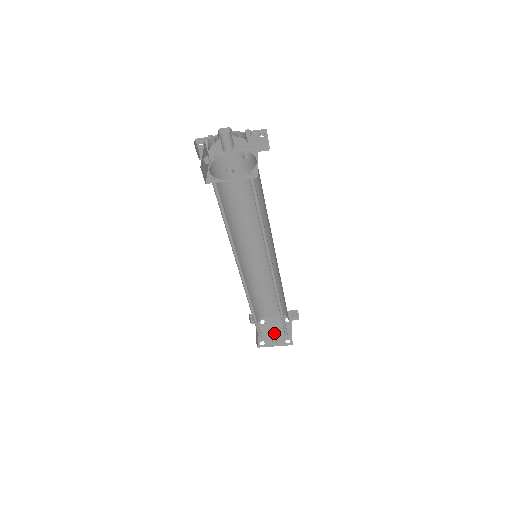
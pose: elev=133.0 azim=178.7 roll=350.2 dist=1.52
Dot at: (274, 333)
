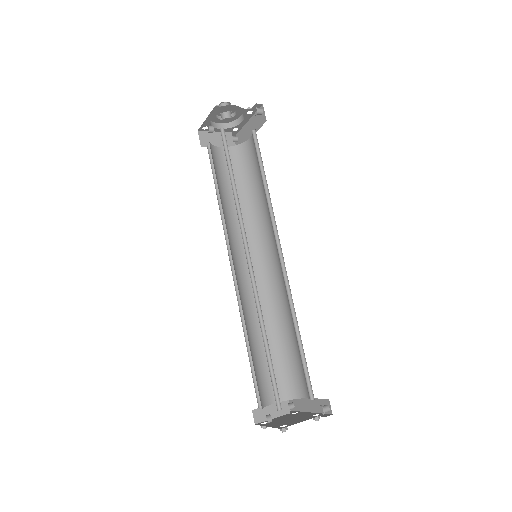
Dot at: (286, 419)
